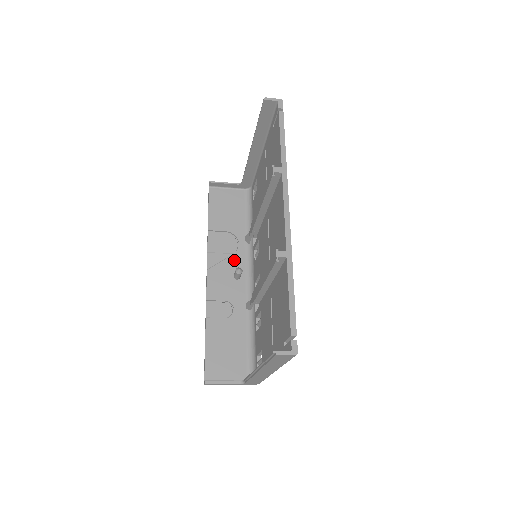
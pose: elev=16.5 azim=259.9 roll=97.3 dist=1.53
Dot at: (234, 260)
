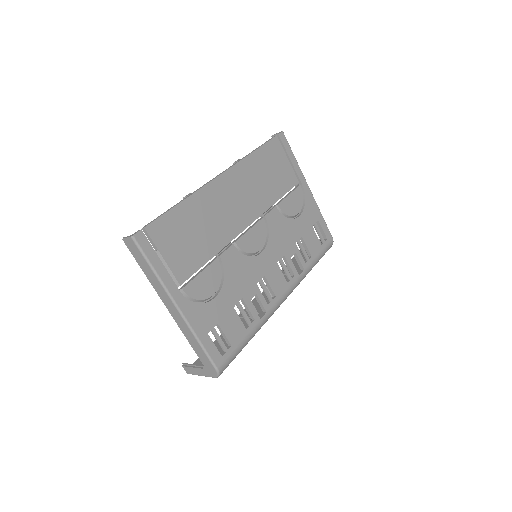
Dot at: occluded
